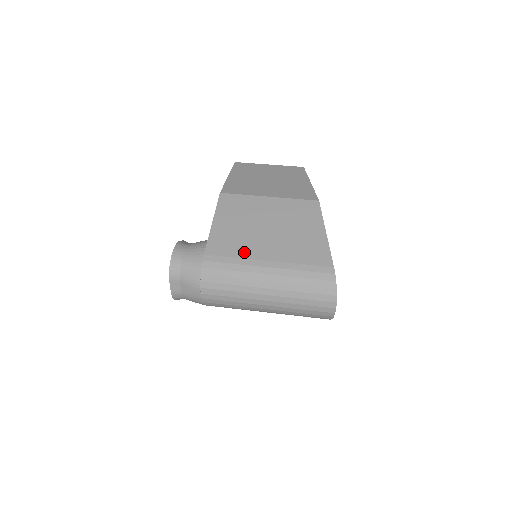
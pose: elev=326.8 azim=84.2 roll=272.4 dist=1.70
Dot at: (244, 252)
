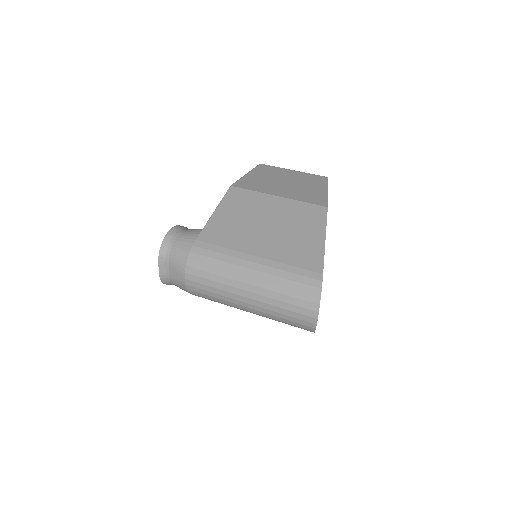
Dot at: (235, 244)
